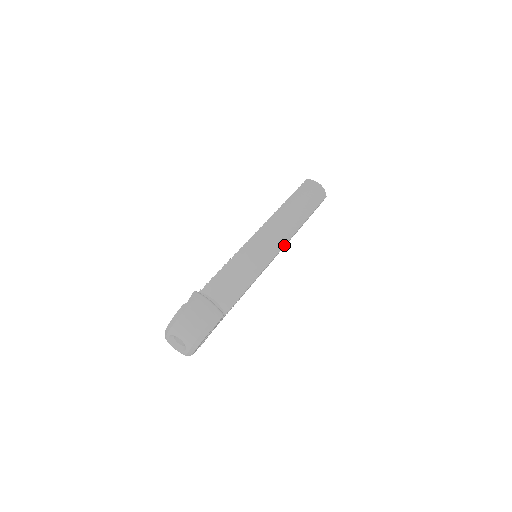
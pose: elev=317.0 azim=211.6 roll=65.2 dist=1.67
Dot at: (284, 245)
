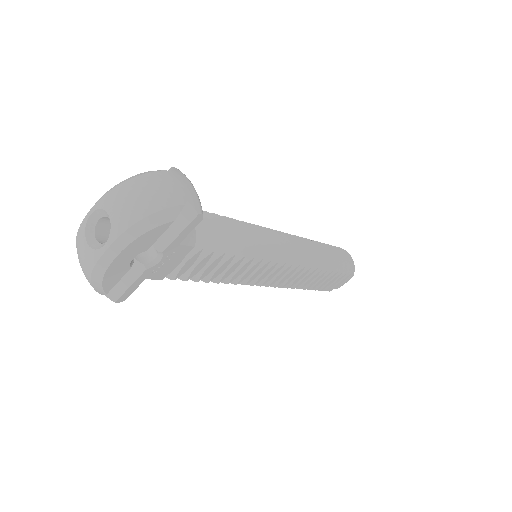
Dot at: (297, 265)
